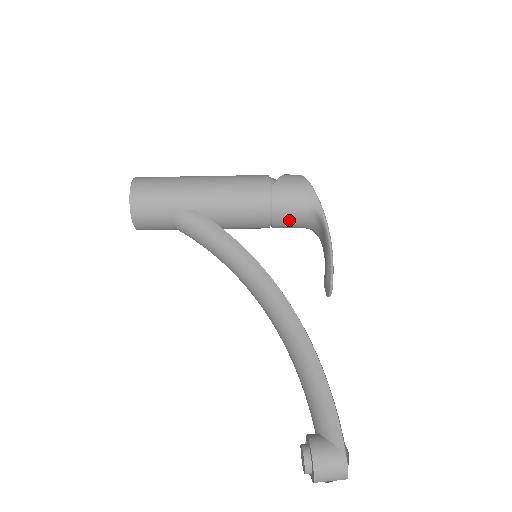
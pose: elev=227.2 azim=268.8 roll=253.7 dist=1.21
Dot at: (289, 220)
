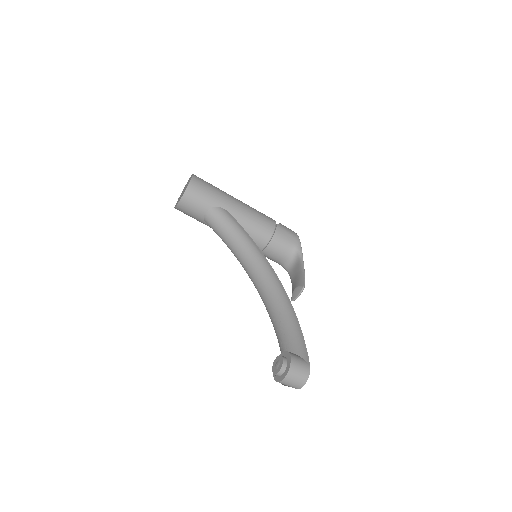
Dot at: (278, 250)
